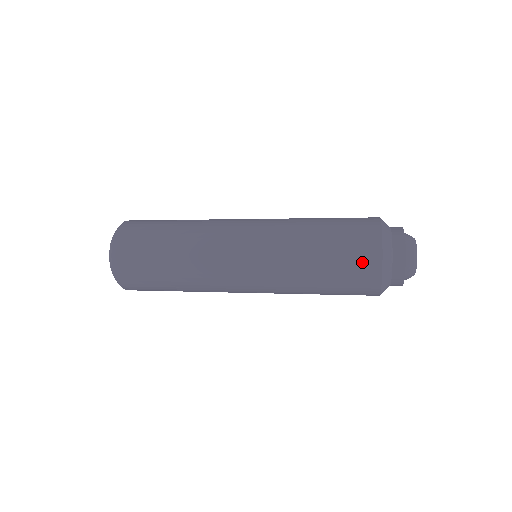
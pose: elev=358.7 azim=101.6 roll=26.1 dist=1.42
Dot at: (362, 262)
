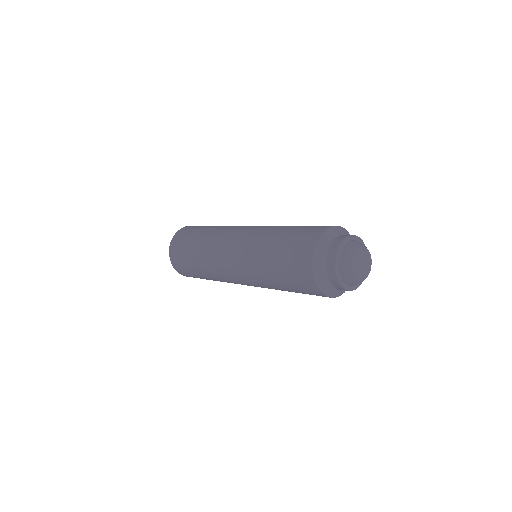
Dot at: (301, 249)
